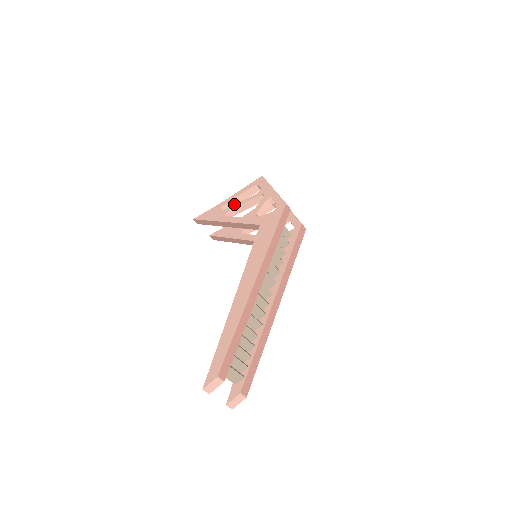
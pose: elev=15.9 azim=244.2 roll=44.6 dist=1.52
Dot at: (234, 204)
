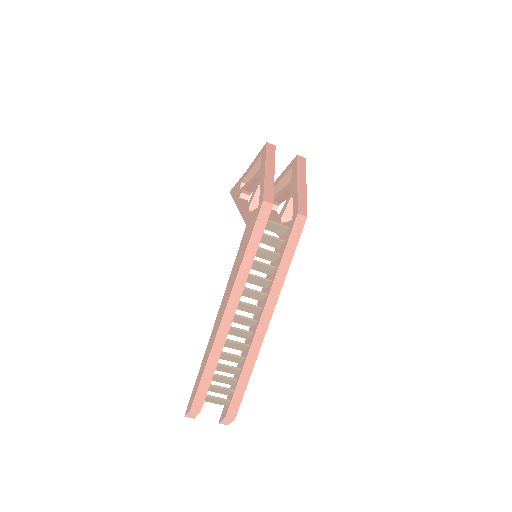
Dot at: occluded
